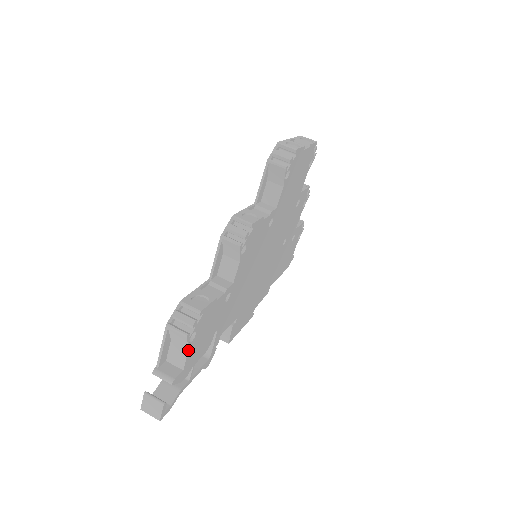
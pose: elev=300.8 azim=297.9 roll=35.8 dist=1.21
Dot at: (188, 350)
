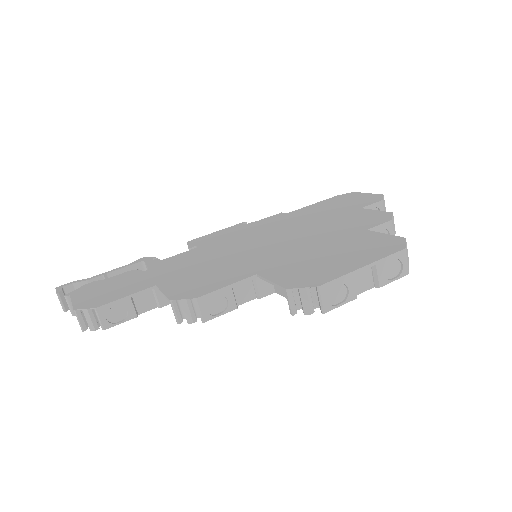
Dot at: occluded
